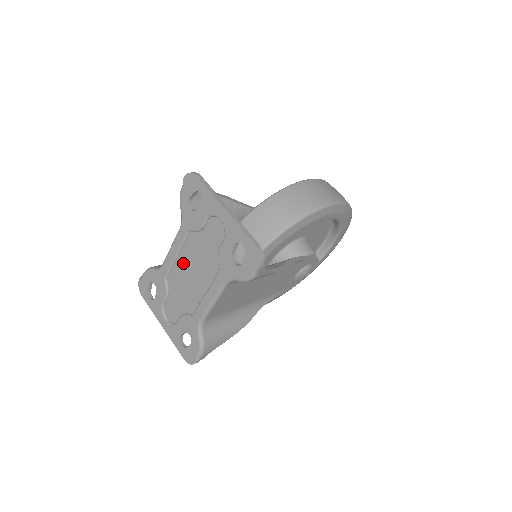
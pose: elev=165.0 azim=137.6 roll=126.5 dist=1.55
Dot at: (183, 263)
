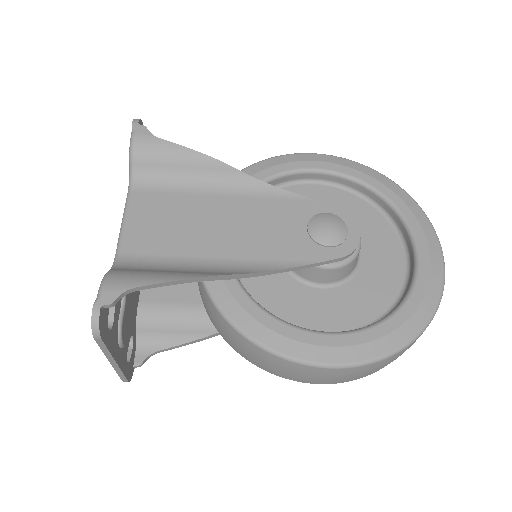
Dot at: occluded
